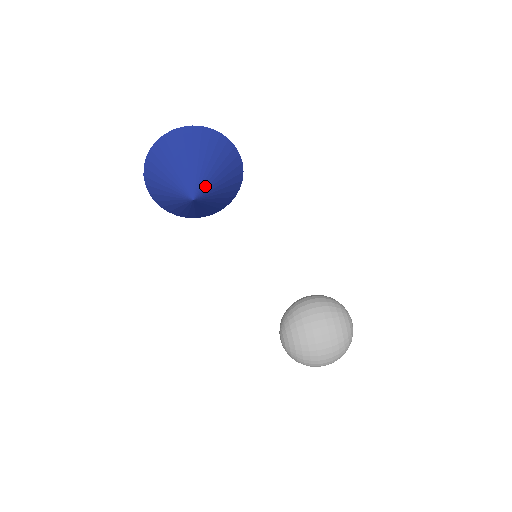
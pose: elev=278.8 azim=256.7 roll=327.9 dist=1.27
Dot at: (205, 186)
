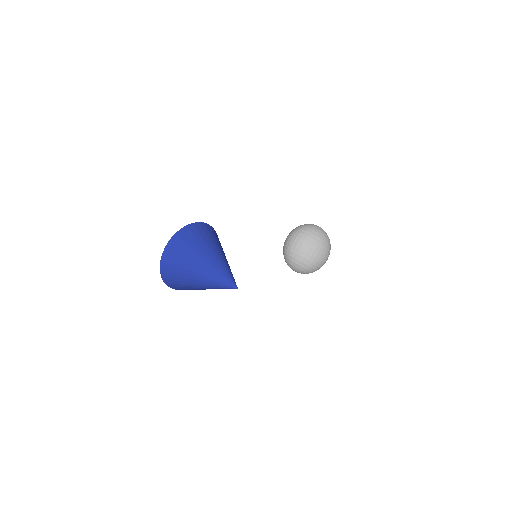
Dot at: (229, 272)
